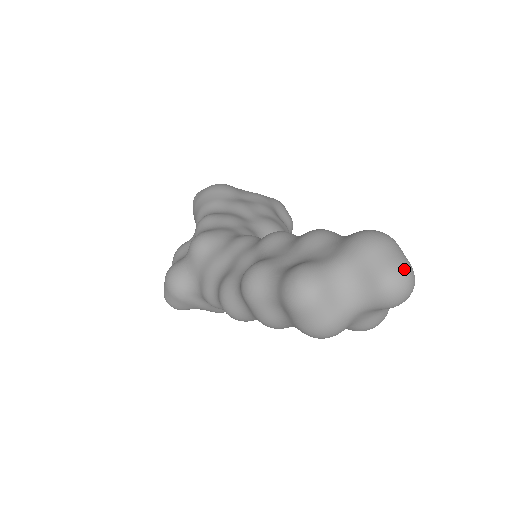
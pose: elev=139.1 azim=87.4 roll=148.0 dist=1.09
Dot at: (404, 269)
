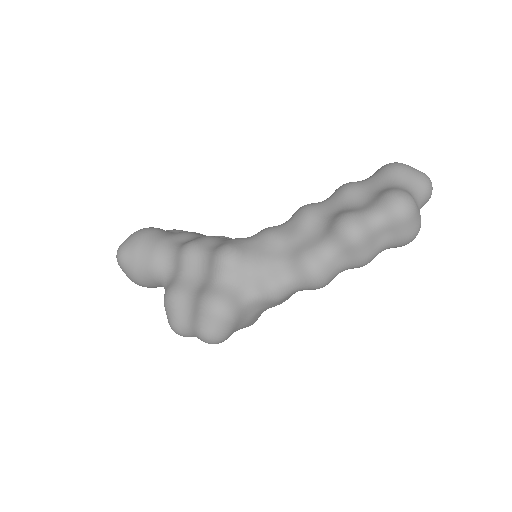
Dot at: (425, 174)
